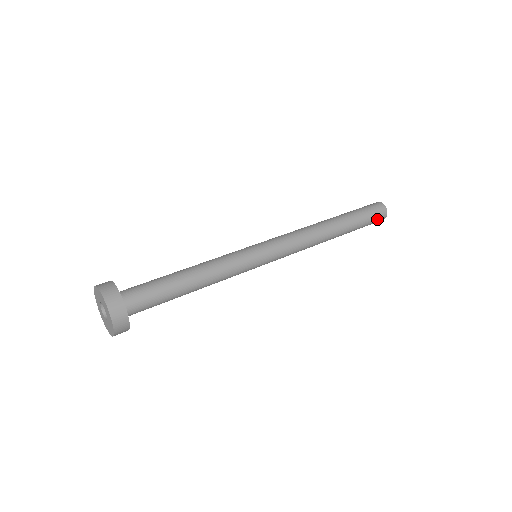
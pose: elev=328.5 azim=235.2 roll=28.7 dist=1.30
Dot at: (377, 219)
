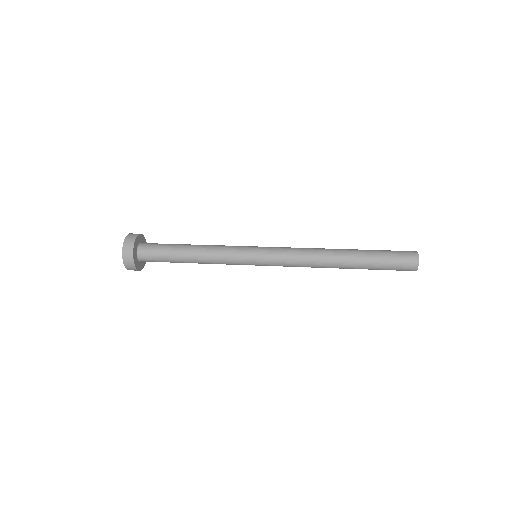
Dot at: (403, 267)
